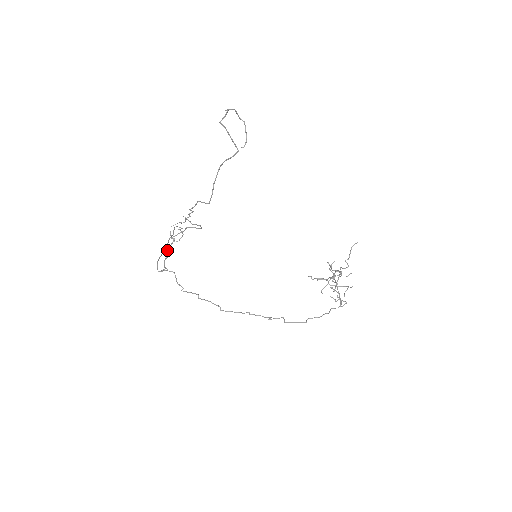
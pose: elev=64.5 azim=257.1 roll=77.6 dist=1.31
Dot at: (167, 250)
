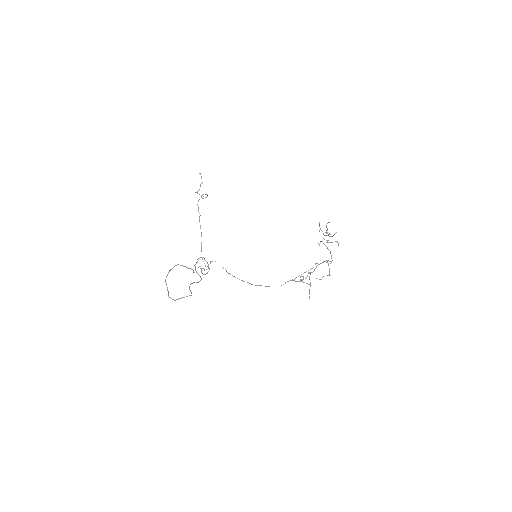
Dot at: occluded
